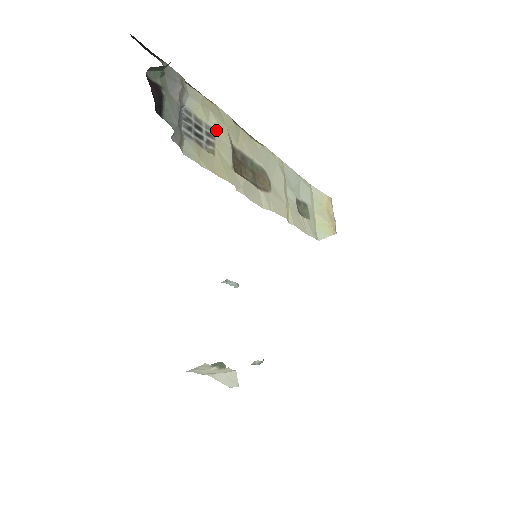
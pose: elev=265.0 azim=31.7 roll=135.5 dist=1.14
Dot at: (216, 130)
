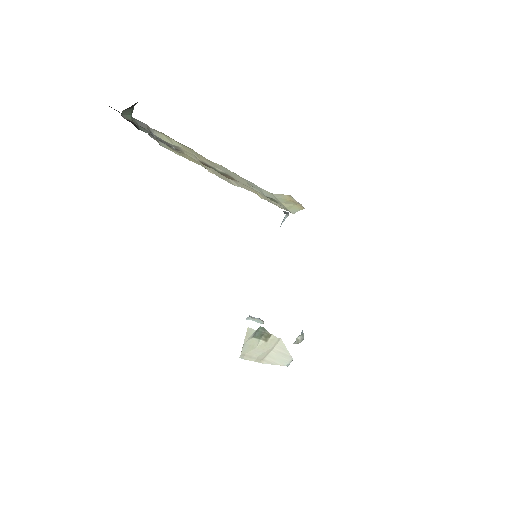
Dot at: (180, 147)
